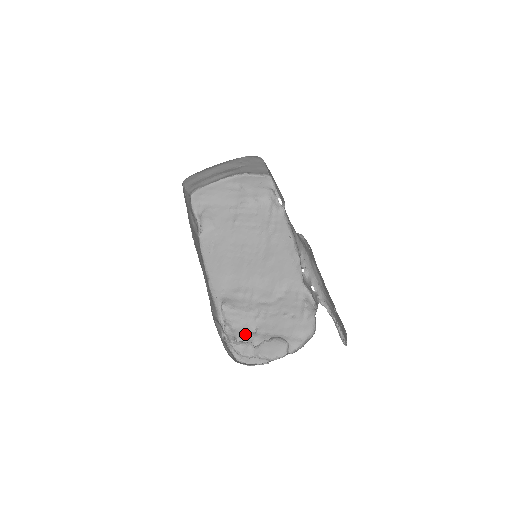
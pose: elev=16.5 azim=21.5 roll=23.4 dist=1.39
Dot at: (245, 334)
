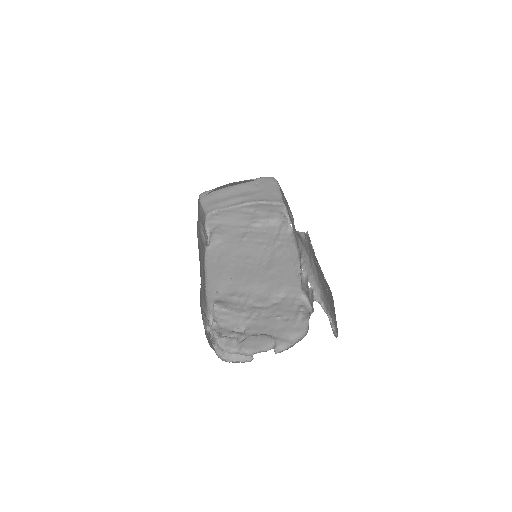
Dot at: (232, 332)
